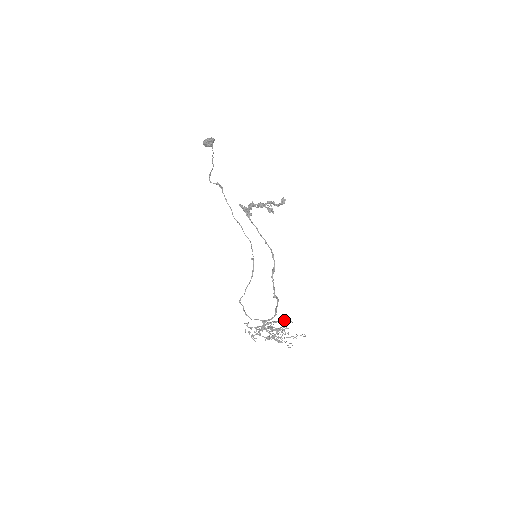
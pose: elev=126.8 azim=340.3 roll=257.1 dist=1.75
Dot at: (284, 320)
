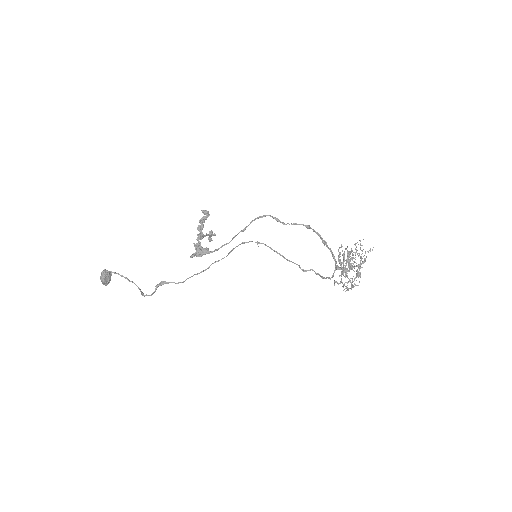
Dot at: occluded
